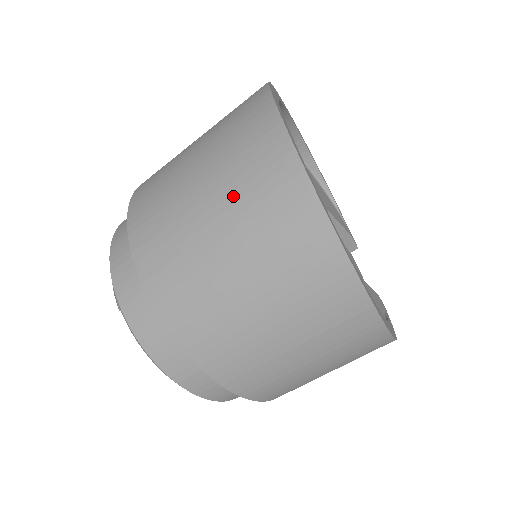
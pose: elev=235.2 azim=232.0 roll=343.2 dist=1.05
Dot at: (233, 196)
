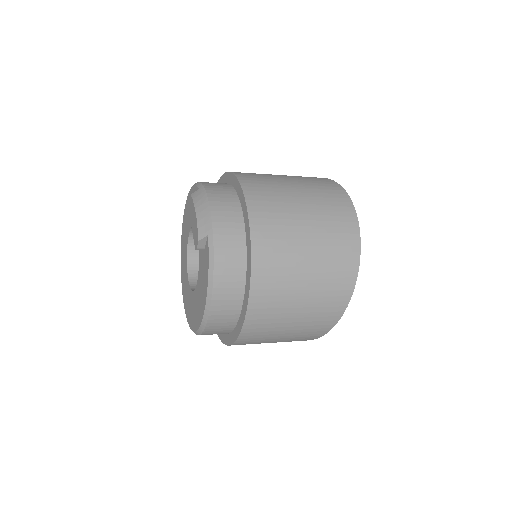
Dot at: (323, 228)
